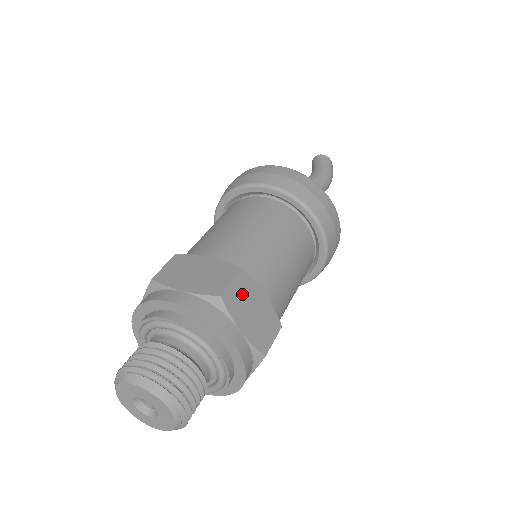
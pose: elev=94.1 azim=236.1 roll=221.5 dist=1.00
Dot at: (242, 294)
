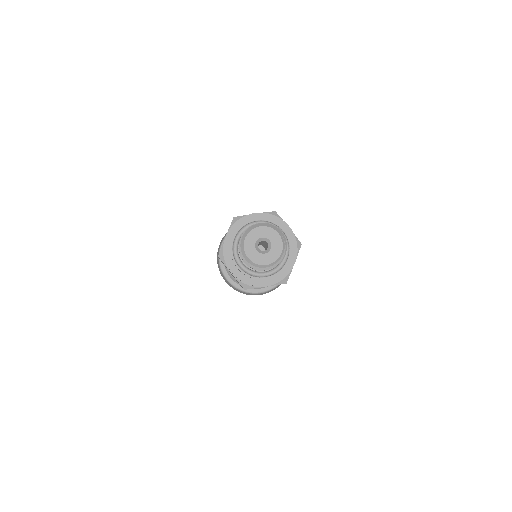
Dot at: occluded
